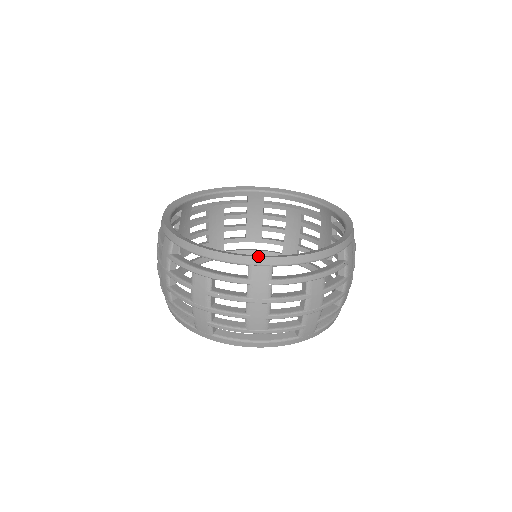
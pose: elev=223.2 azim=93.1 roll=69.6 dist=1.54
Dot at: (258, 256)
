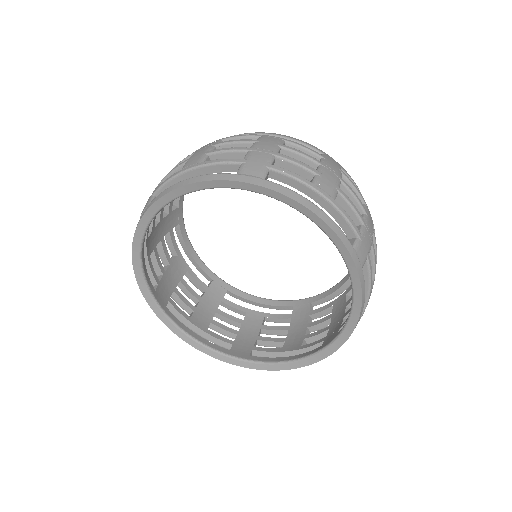
Dot at: occluded
